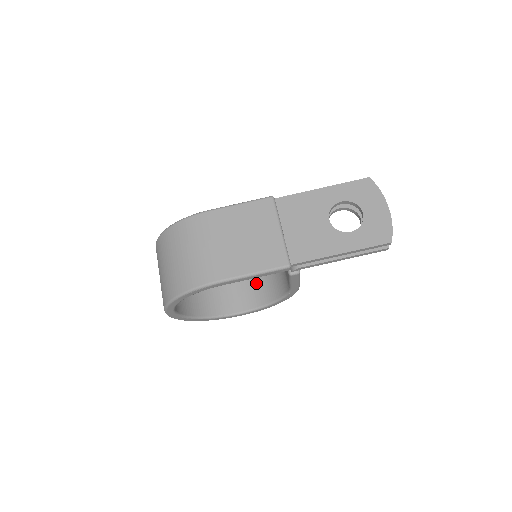
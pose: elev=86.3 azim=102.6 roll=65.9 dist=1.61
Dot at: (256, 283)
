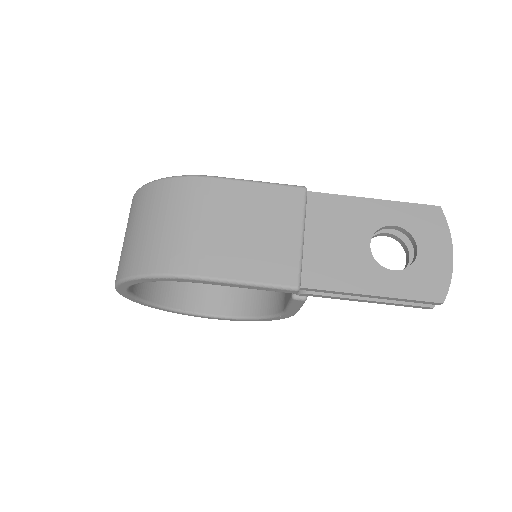
Dot at: occluded
